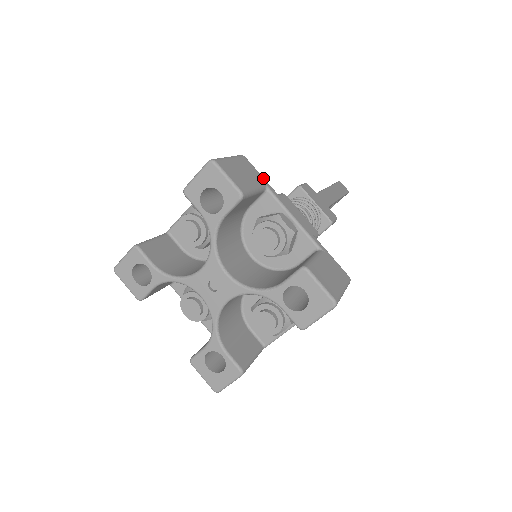
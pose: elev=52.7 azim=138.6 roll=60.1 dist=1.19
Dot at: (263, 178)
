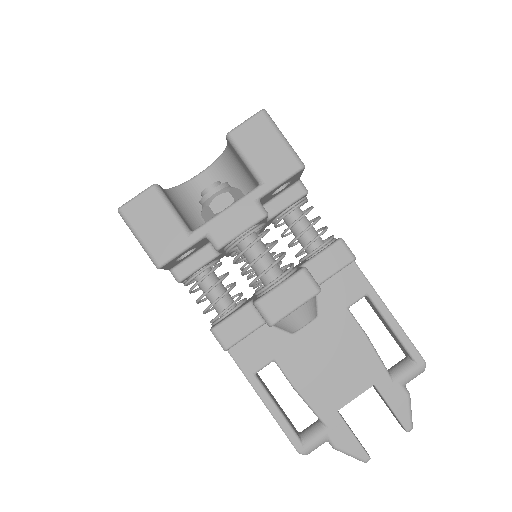
Dot at: occluded
